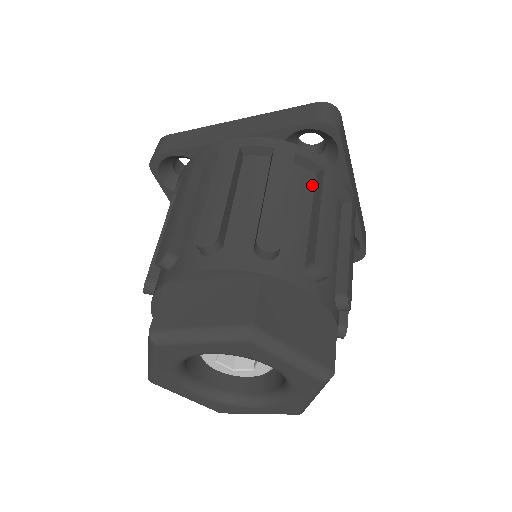
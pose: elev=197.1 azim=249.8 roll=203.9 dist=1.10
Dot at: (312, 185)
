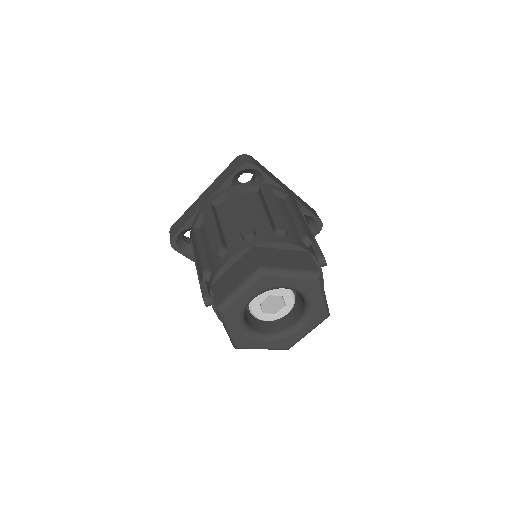
Dot at: (258, 198)
